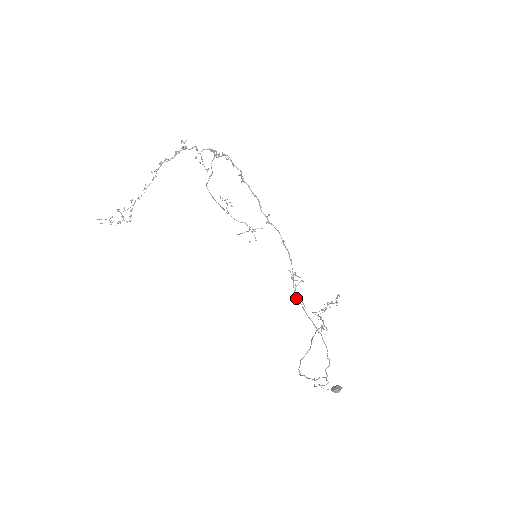
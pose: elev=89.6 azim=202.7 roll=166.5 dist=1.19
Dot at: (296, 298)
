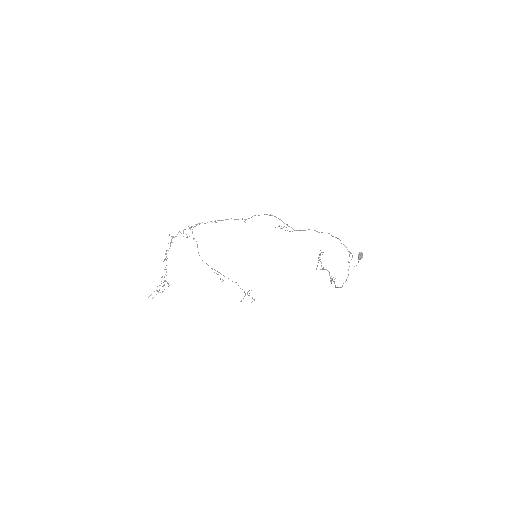
Dot at: (291, 227)
